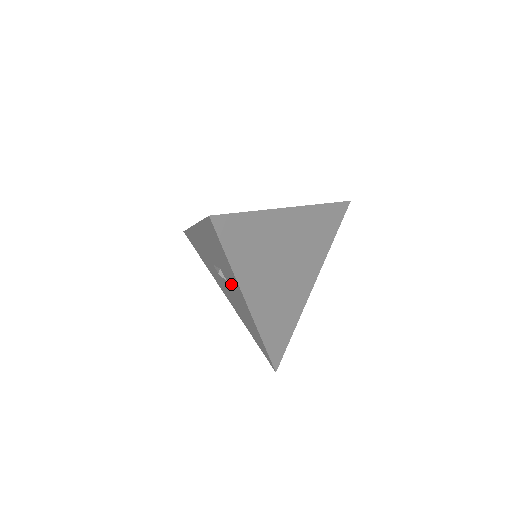
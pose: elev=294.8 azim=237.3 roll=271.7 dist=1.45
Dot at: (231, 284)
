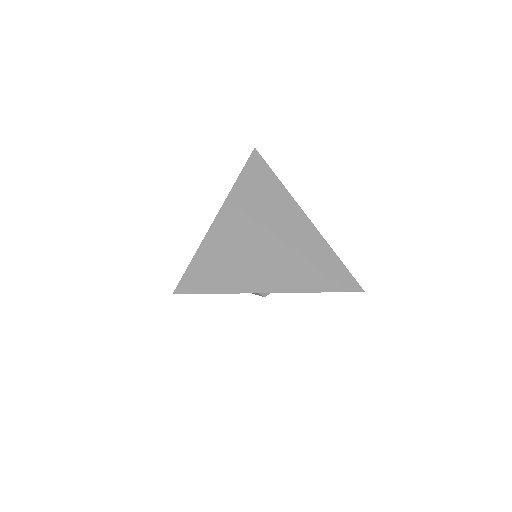
Dot at: occluded
